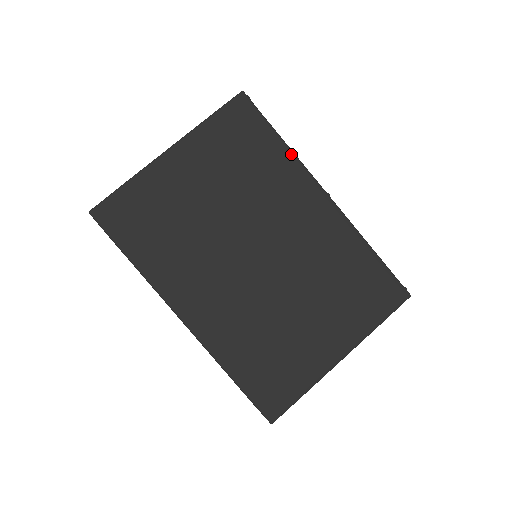
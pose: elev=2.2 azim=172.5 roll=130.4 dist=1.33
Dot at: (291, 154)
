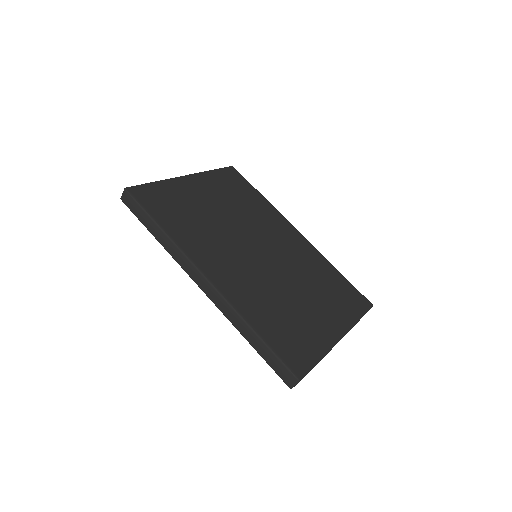
Dot at: (270, 204)
